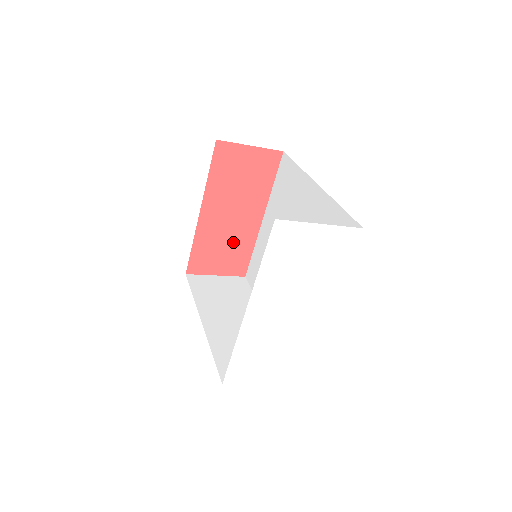
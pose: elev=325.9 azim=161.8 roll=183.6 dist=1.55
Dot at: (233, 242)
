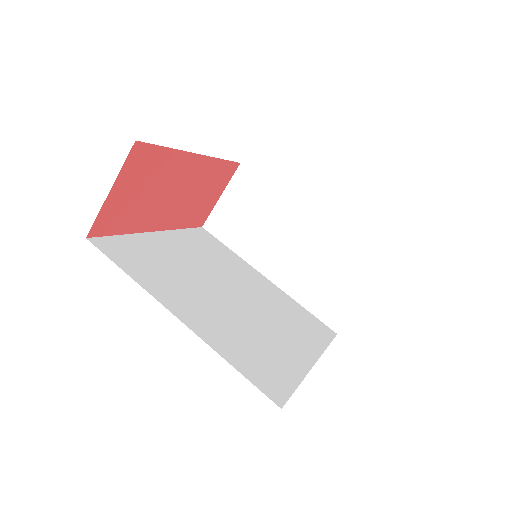
Dot at: (202, 185)
